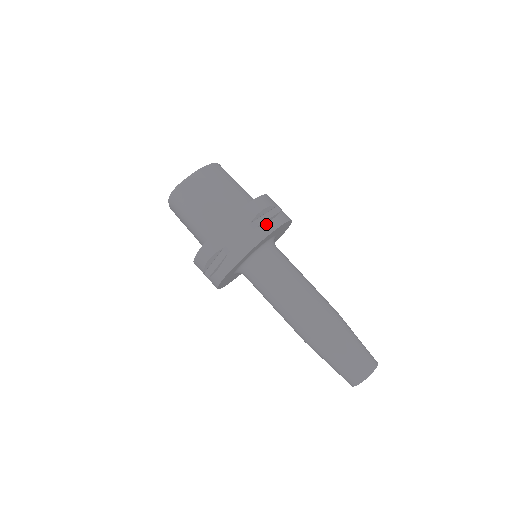
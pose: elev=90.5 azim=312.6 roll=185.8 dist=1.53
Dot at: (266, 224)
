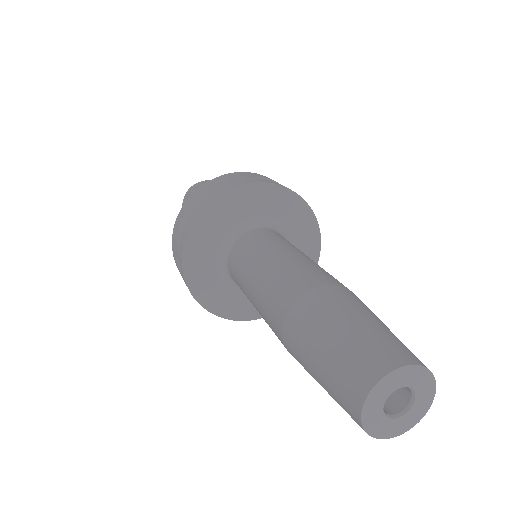
Dot at: occluded
